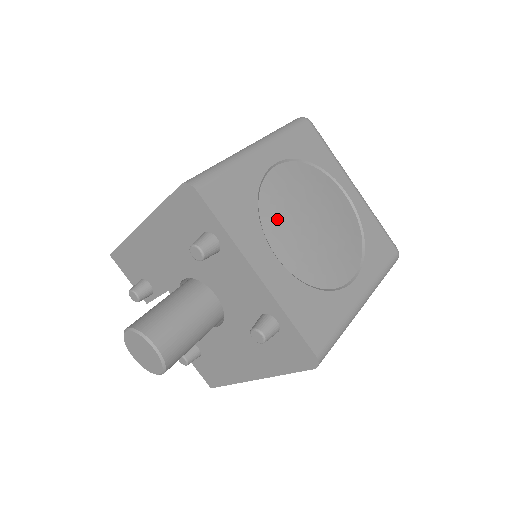
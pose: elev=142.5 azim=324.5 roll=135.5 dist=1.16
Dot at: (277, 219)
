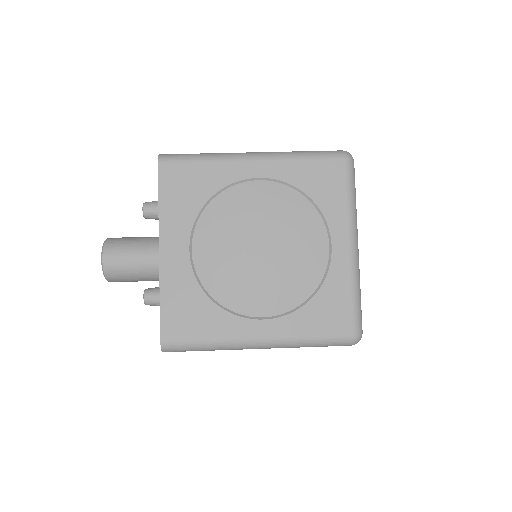
Dot at: (218, 222)
